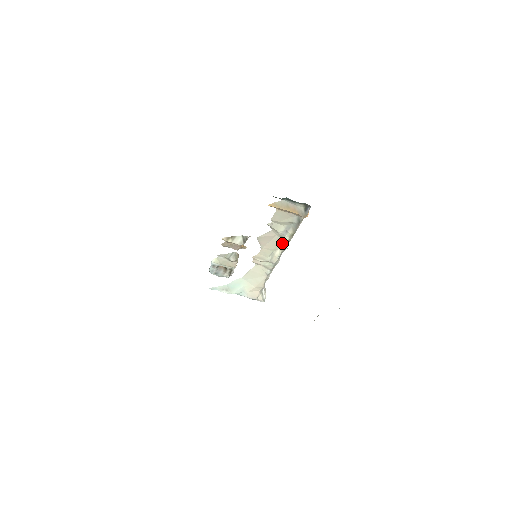
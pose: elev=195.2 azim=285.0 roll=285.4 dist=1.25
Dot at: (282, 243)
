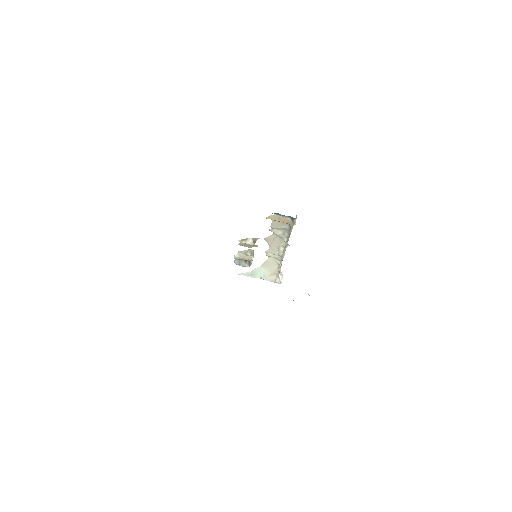
Dot at: (283, 242)
